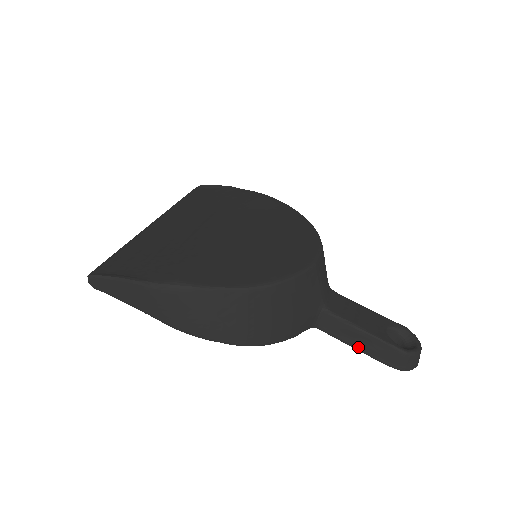
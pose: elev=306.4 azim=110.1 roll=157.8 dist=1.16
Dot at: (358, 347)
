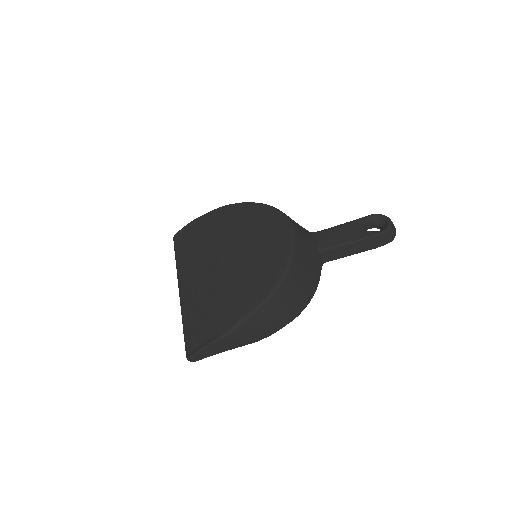
Dot at: (356, 252)
